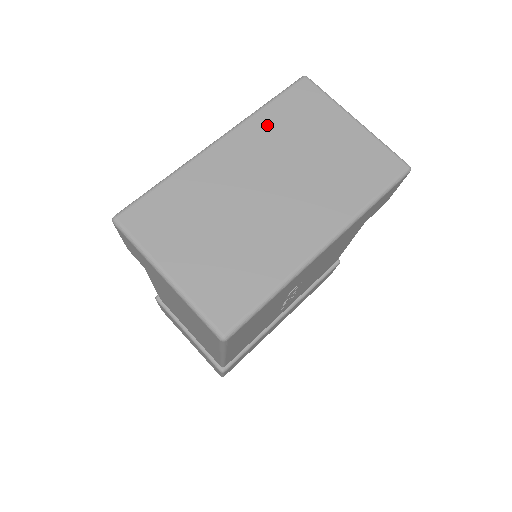
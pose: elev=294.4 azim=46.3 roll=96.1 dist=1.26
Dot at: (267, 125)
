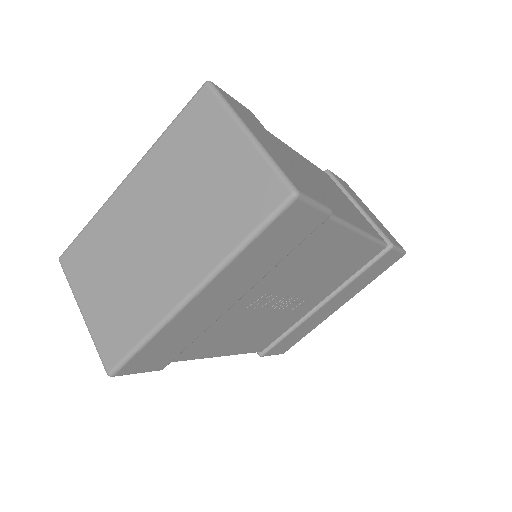
Dot at: (164, 154)
